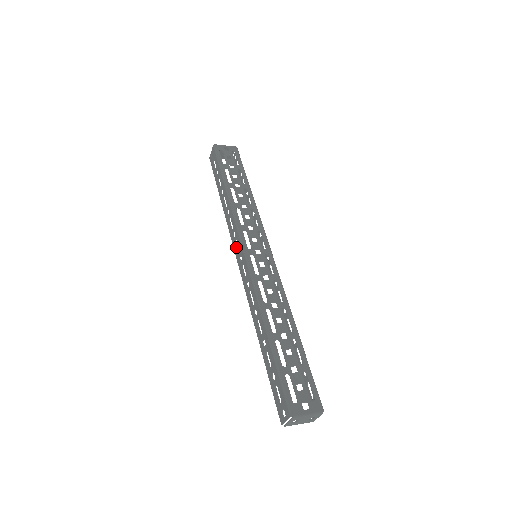
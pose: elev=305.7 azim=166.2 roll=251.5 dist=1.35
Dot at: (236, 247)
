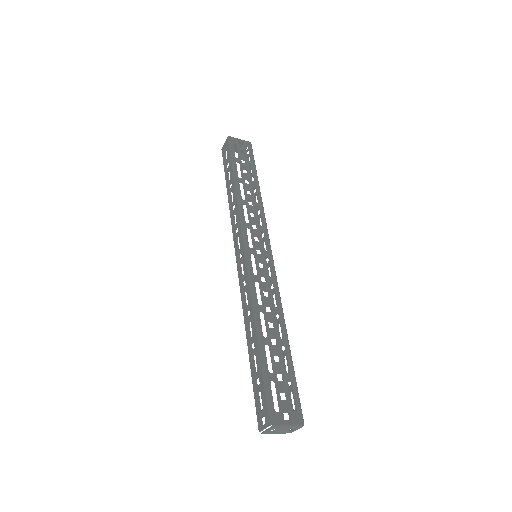
Dot at: (237, 244)
